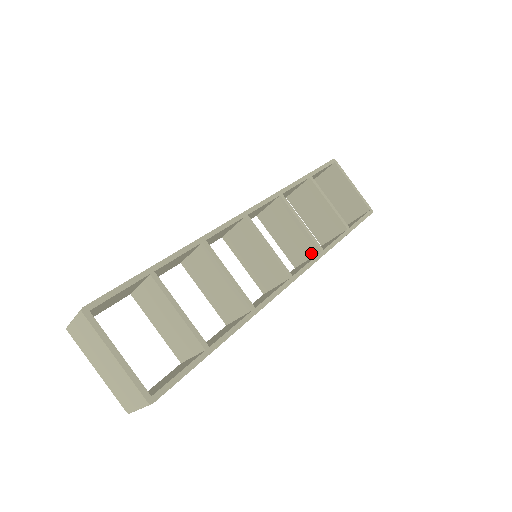
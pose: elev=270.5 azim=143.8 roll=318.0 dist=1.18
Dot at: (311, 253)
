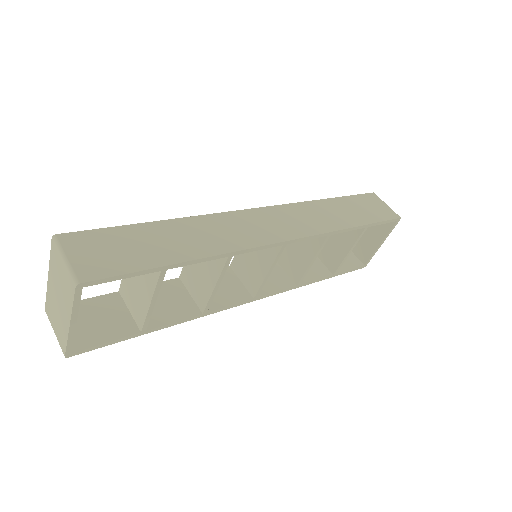
Dot at: (291, 274)
